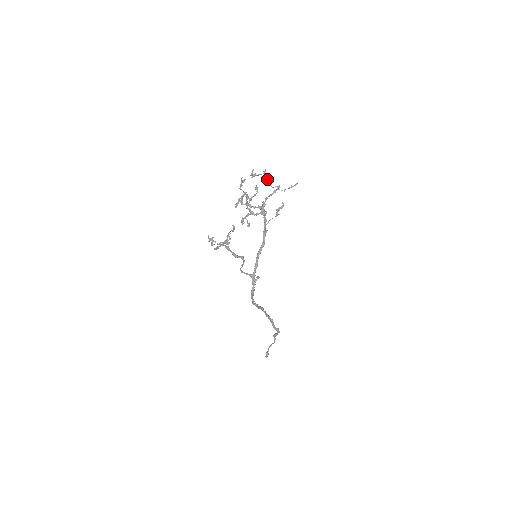
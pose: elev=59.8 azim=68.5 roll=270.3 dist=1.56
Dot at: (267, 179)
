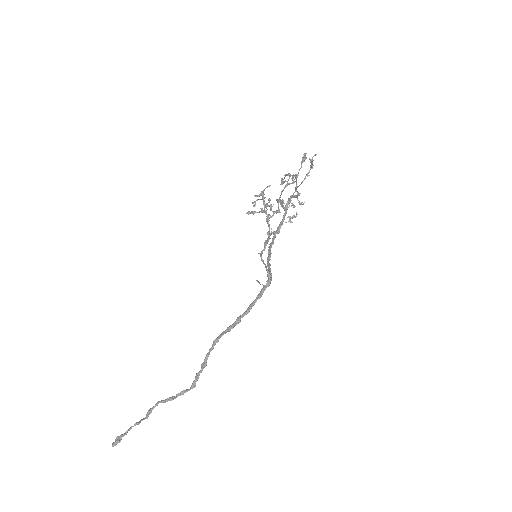
Dot at: occluded
